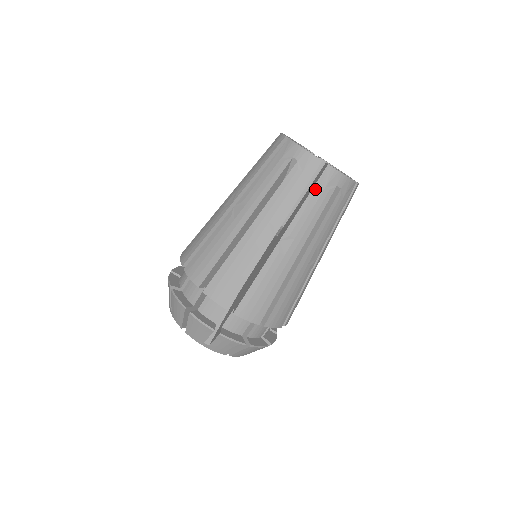
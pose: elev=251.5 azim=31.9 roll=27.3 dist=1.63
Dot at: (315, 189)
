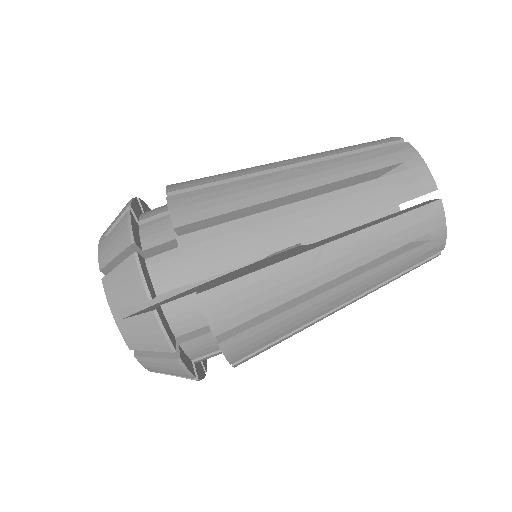
Dot at: (374, 151)
